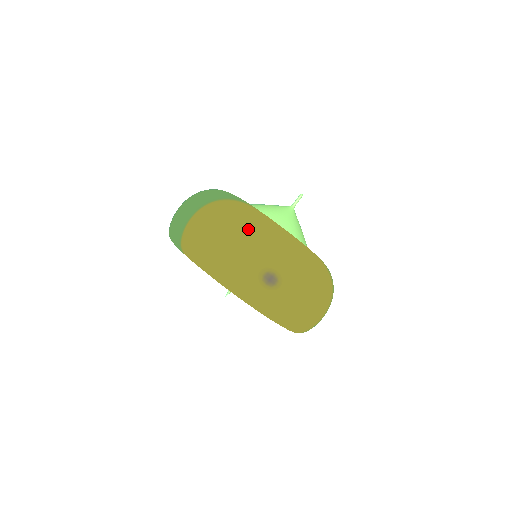
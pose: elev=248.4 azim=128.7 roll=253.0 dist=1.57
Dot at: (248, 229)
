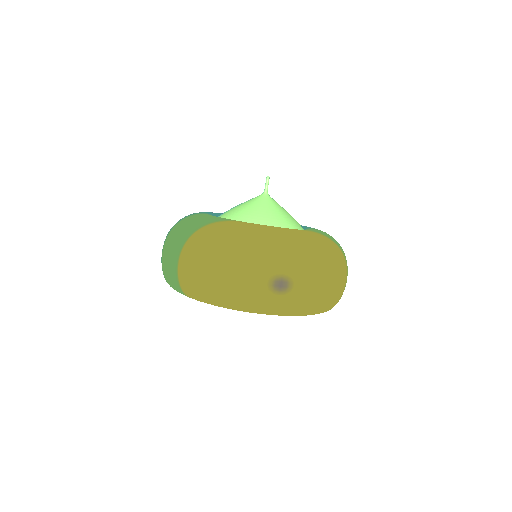
Dot at: (236, 249)
